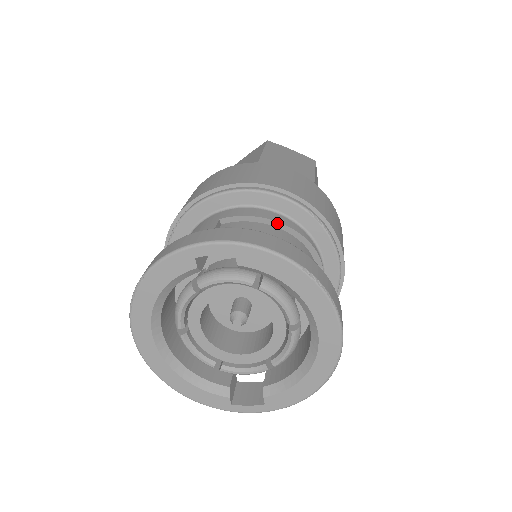
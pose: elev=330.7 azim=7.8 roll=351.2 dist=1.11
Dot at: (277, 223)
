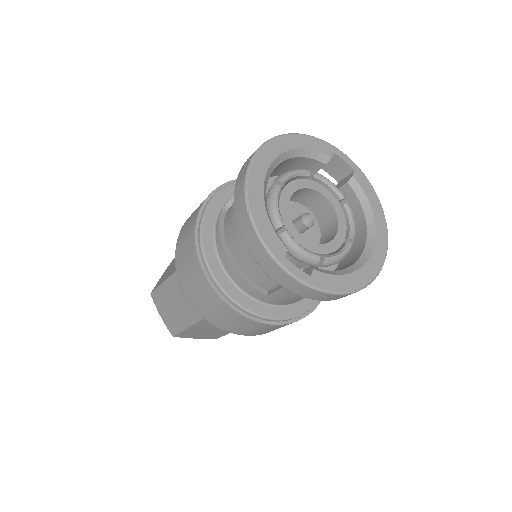
Dot at: occluded
